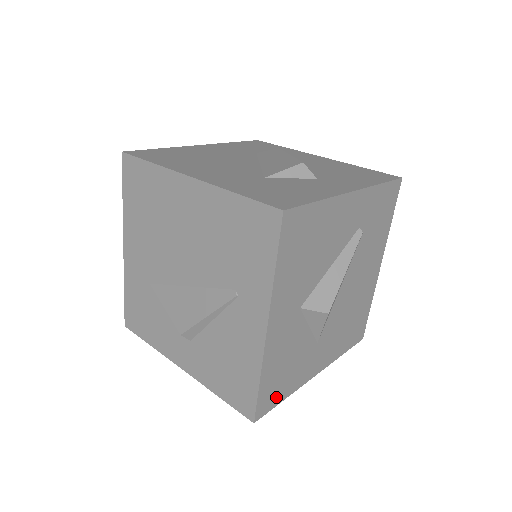
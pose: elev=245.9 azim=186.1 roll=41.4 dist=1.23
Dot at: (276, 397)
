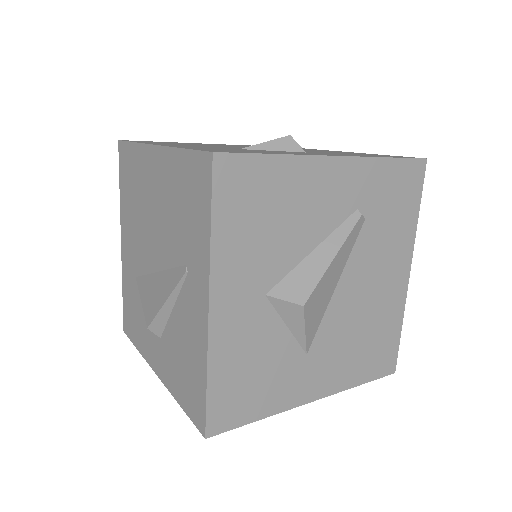
Dot at: (241, 412)
